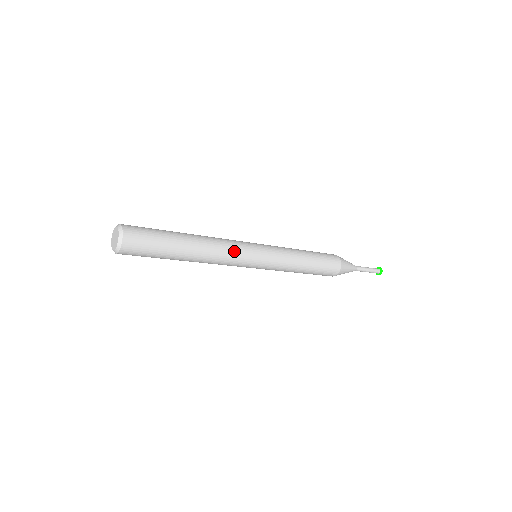
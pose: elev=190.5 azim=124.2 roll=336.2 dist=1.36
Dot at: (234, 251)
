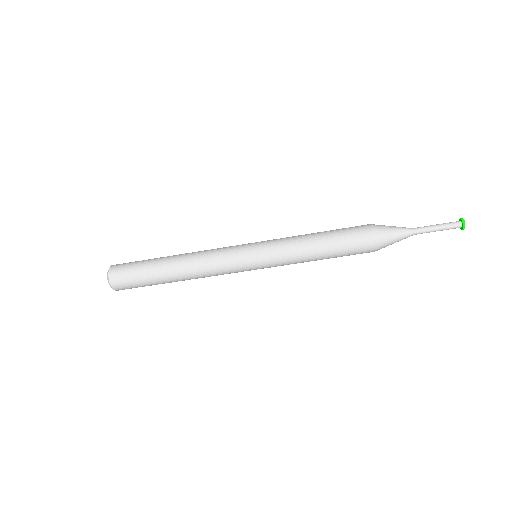
Dot at: (218, 262)
